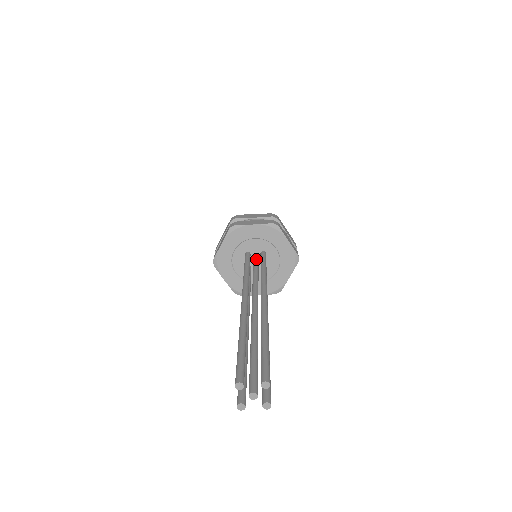
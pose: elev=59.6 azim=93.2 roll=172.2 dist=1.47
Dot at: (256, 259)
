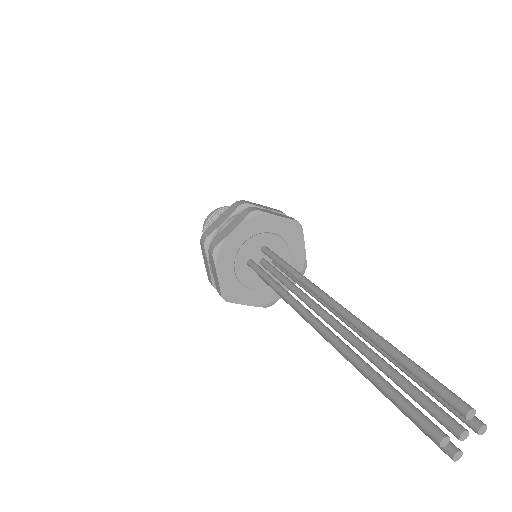
Dot at: (262, 260)
